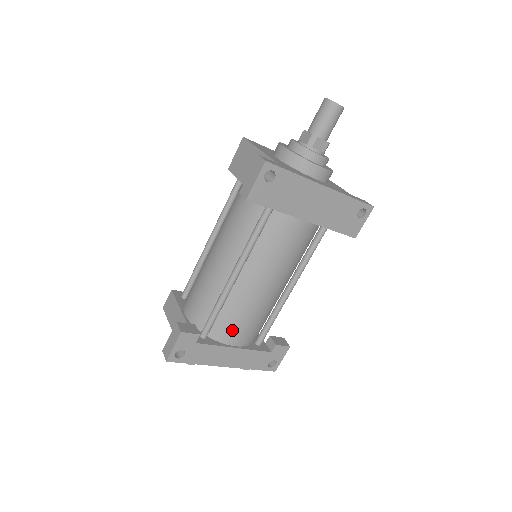
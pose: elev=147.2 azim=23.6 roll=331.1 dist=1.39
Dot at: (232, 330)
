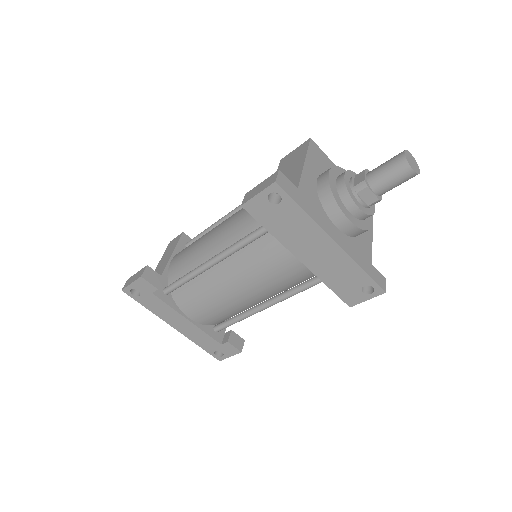
Dot at: (191, 304)
